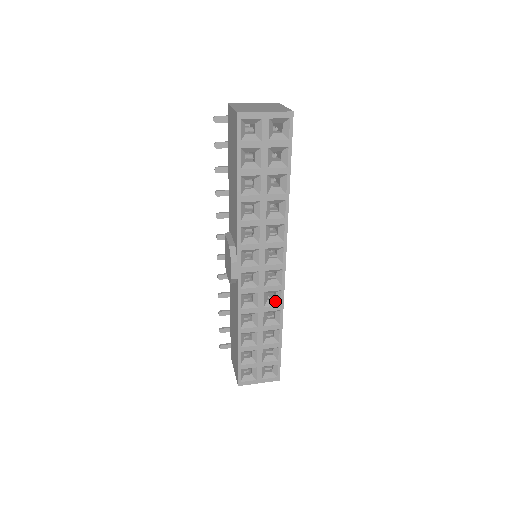
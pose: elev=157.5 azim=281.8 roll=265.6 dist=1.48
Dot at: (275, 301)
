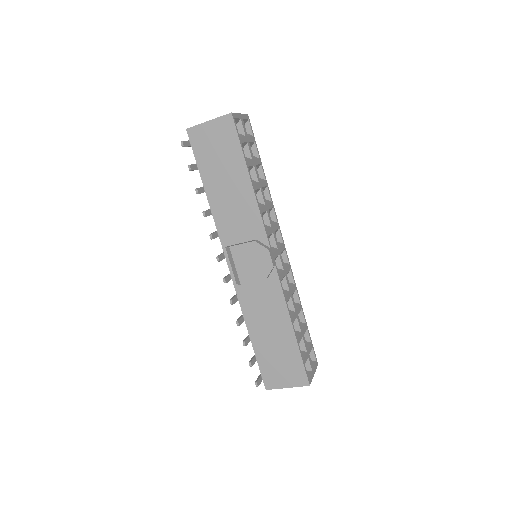
Dot at: (290, 283)
